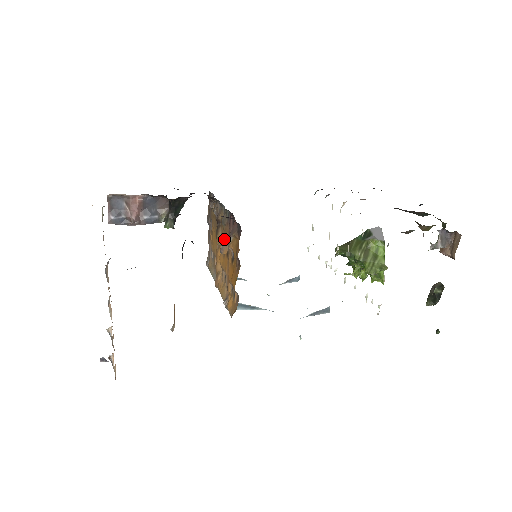
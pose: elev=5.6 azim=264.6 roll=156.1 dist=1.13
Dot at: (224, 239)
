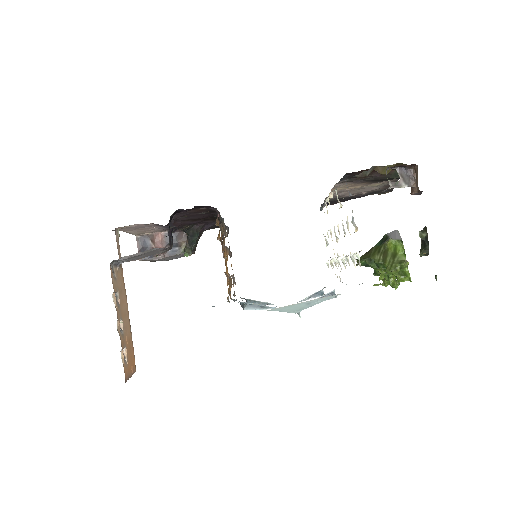
Dot at: occluded
